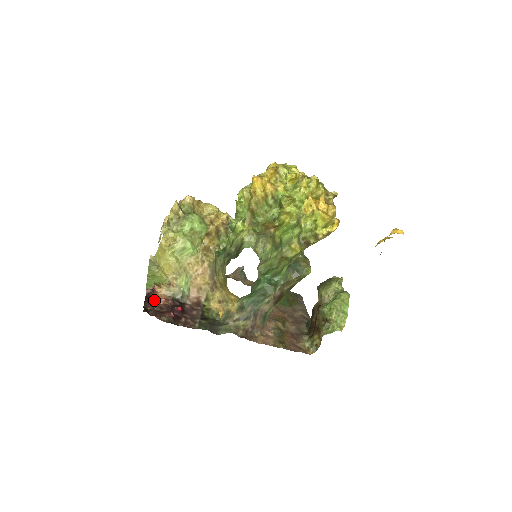
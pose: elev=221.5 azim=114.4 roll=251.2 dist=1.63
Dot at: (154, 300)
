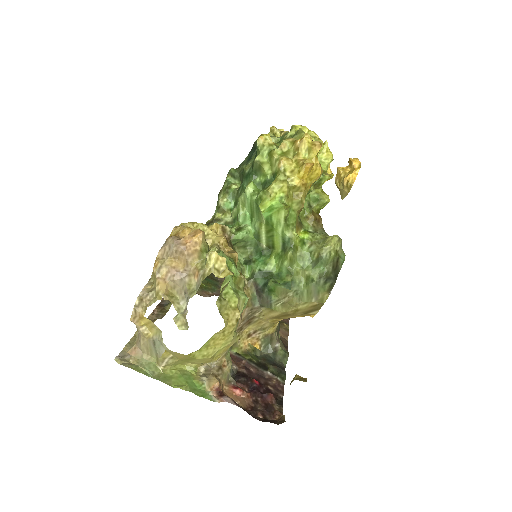
Dot at: (240, 403)
